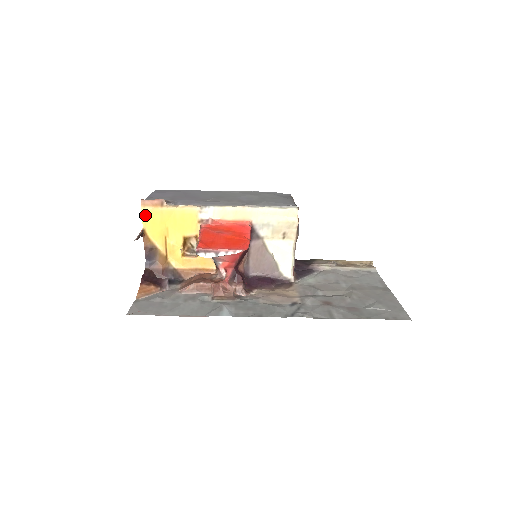
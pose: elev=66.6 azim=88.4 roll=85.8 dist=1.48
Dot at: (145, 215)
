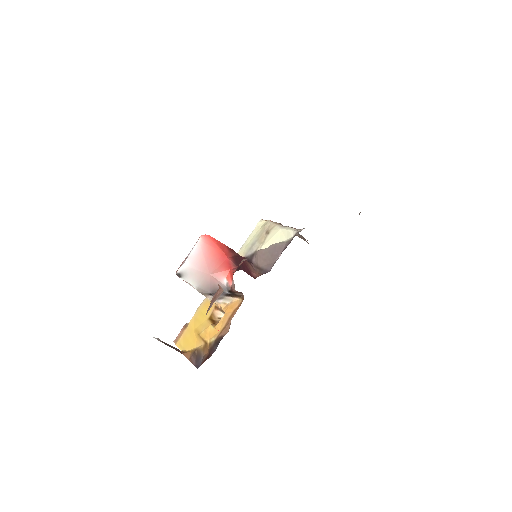
Dot at: (179, 344)
